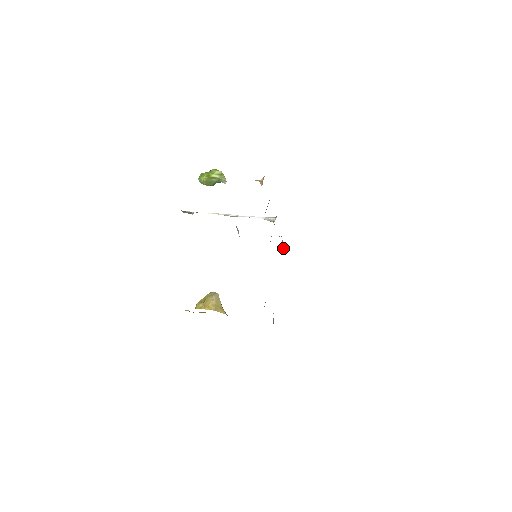
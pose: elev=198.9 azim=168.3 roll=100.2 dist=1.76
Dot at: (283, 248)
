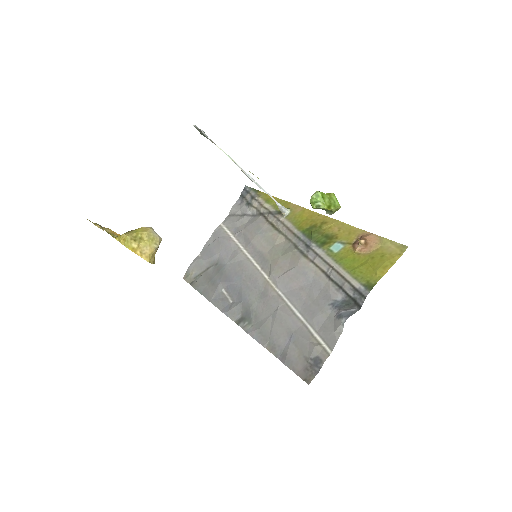
Dot at: (248, 214)
